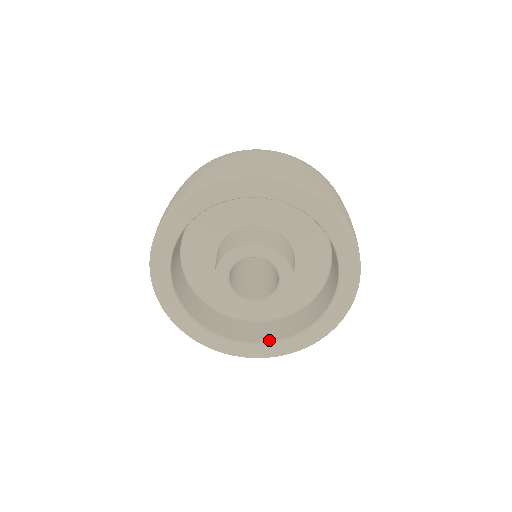
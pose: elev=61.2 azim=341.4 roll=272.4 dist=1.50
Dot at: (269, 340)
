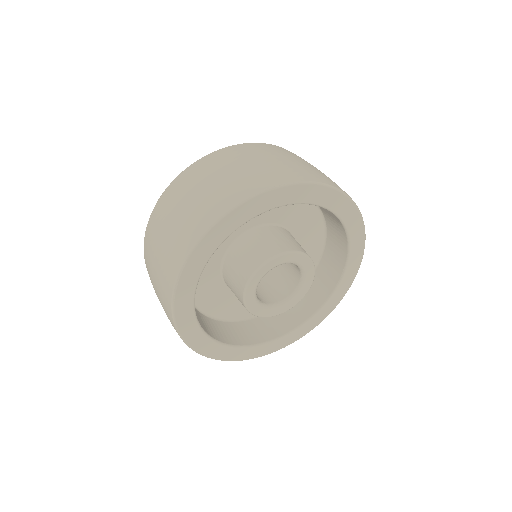
Dot at: (335, 284)
